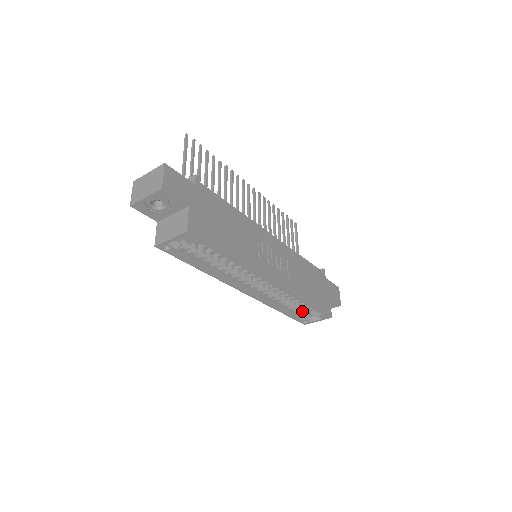
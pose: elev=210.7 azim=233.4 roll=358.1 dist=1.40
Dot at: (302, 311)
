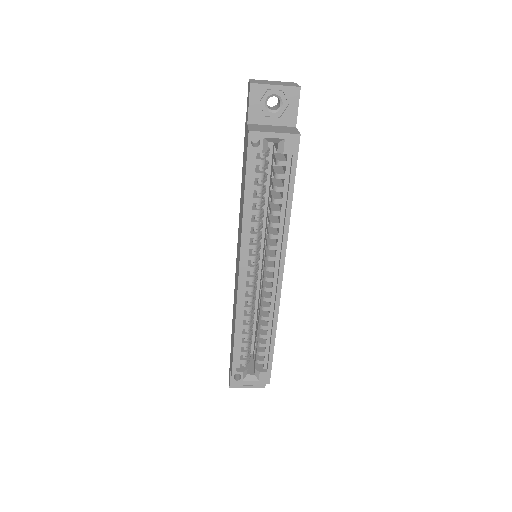
Dot at: (246, 358)
